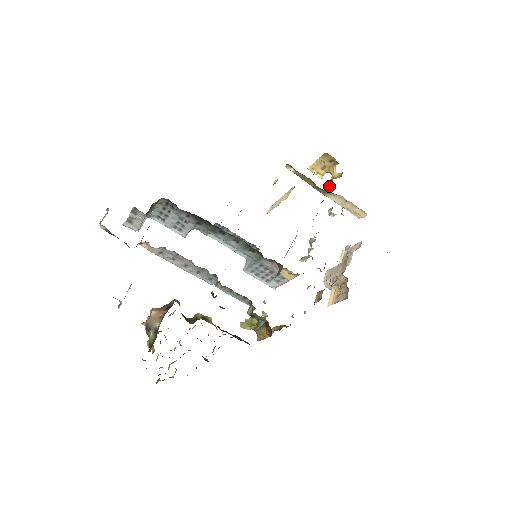
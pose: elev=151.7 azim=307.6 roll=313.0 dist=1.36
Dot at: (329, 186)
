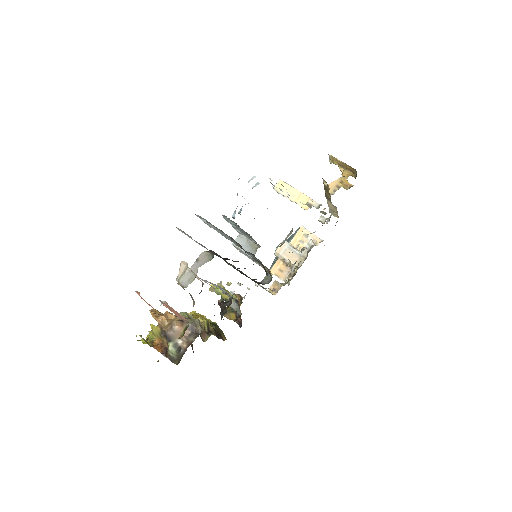
Dot at: (334, 192)
